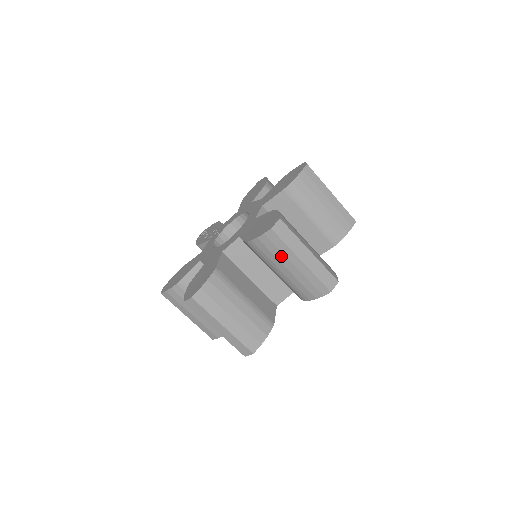
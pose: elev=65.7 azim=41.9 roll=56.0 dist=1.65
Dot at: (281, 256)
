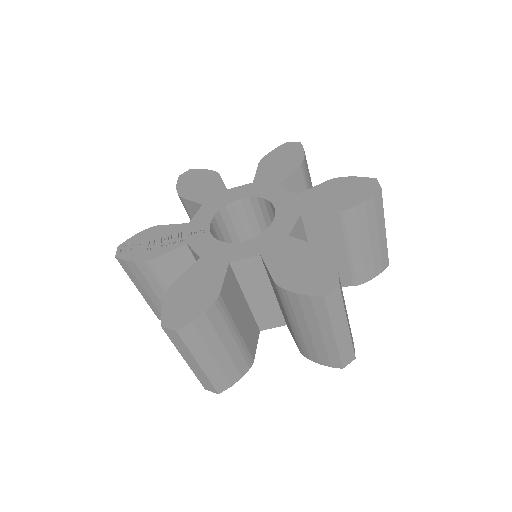
Dot at: (374, 225)
